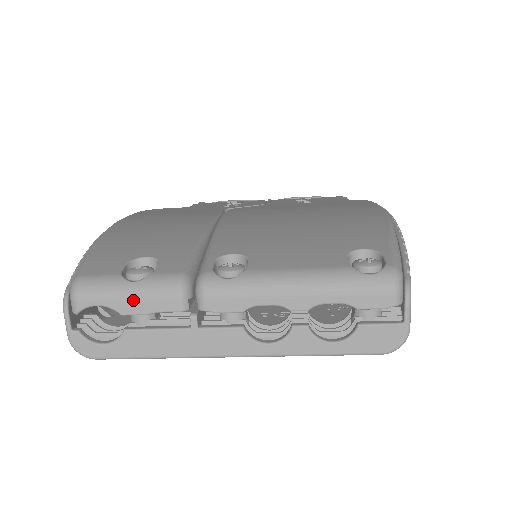
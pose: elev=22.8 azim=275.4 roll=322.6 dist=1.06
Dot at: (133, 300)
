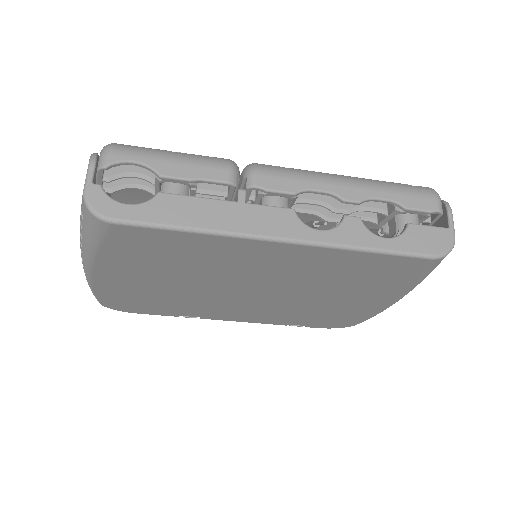
Dot at: (178, 163)
